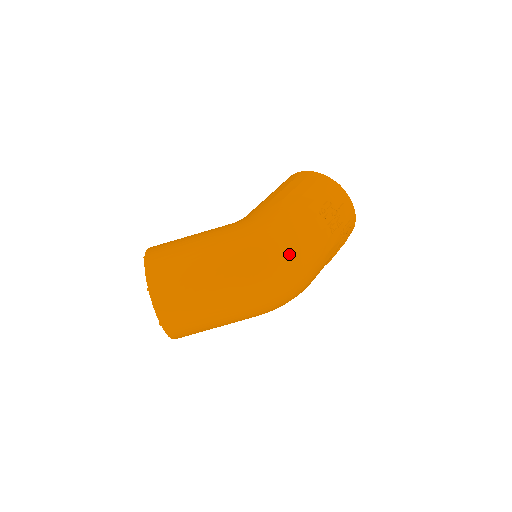
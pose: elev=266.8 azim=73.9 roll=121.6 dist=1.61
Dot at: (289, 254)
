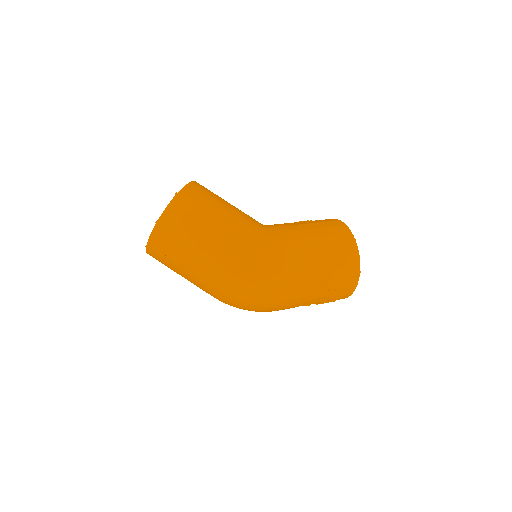
Dot at: (266, 294)
